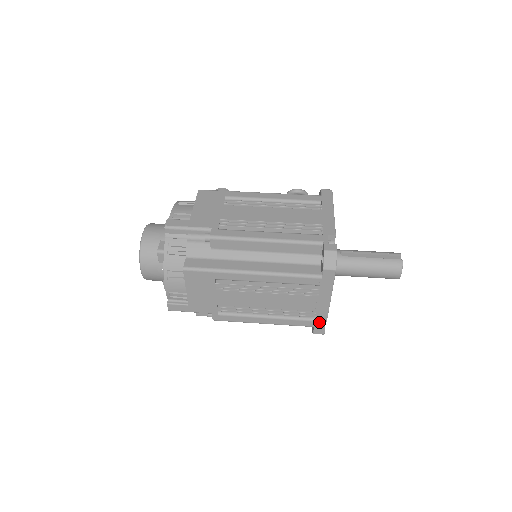
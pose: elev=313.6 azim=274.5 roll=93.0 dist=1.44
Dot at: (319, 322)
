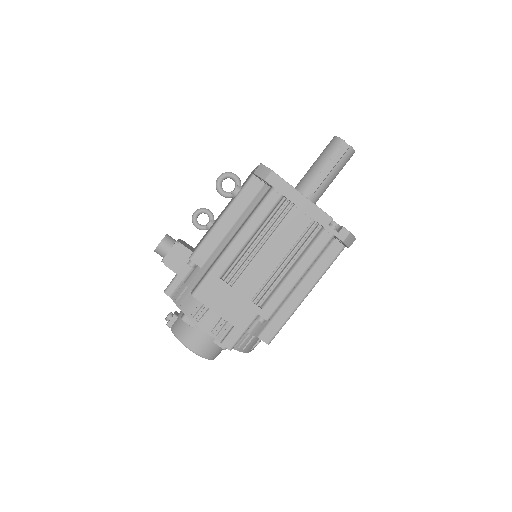
Dot at: occluded
